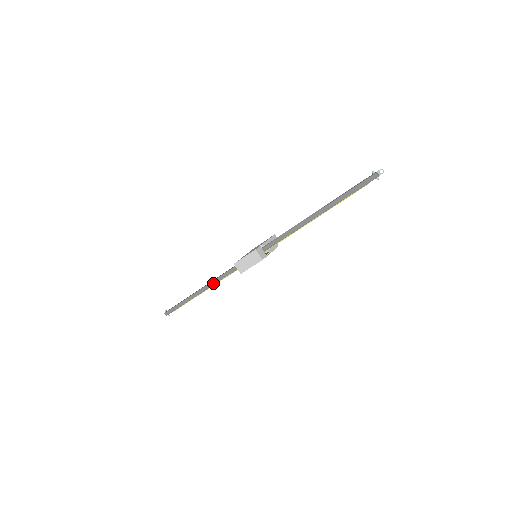
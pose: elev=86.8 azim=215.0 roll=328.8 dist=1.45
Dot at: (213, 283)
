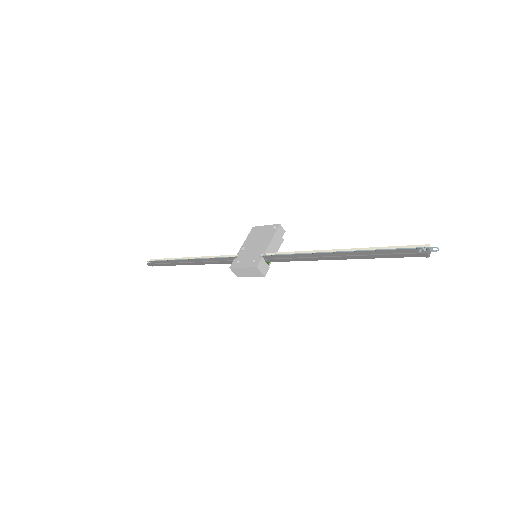
Dot at: (203, 263)
